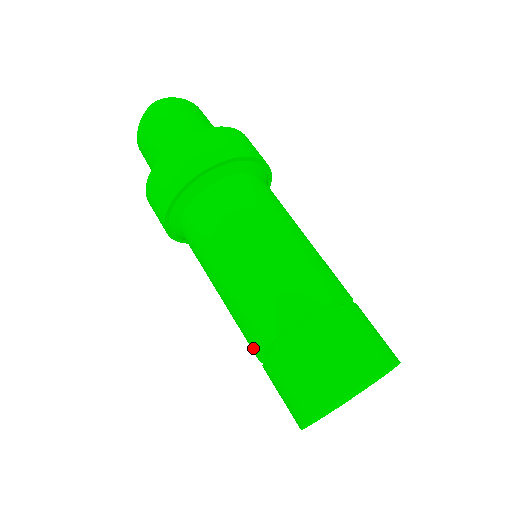
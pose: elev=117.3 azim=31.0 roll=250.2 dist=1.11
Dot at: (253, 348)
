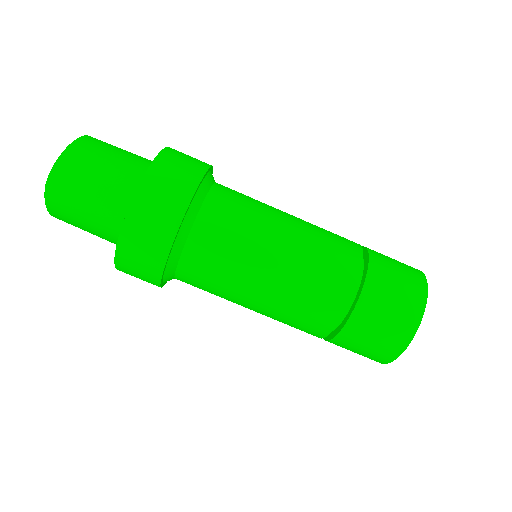
Dot at: occluded
